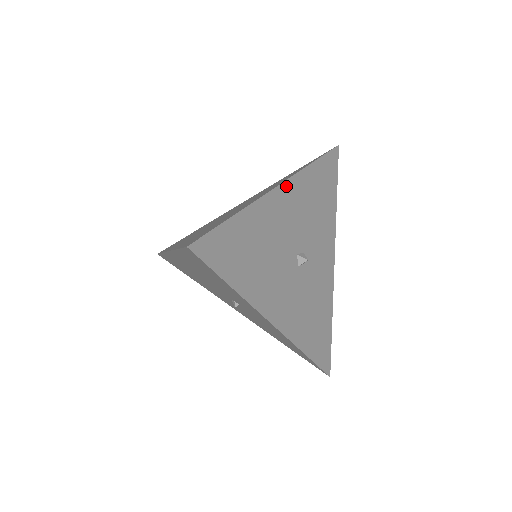
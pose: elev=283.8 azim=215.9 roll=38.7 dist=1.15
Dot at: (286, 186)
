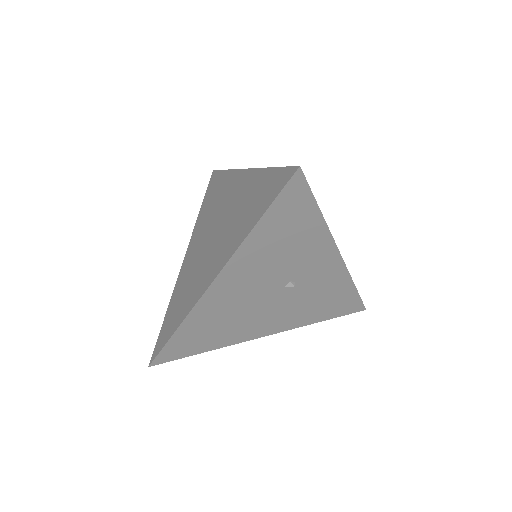
Dot at: occluded
